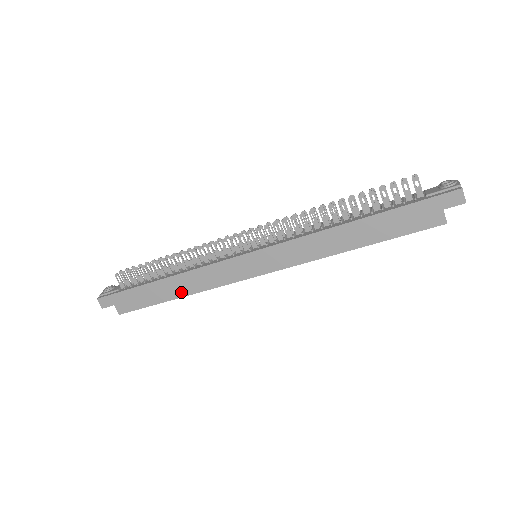
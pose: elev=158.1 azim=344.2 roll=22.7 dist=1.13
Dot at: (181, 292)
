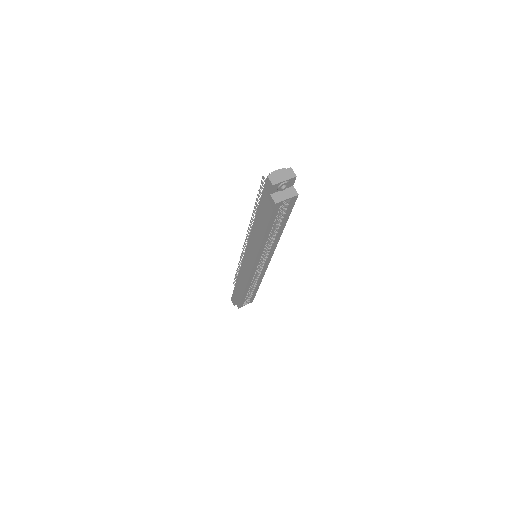
Dot at: (243, 288)
